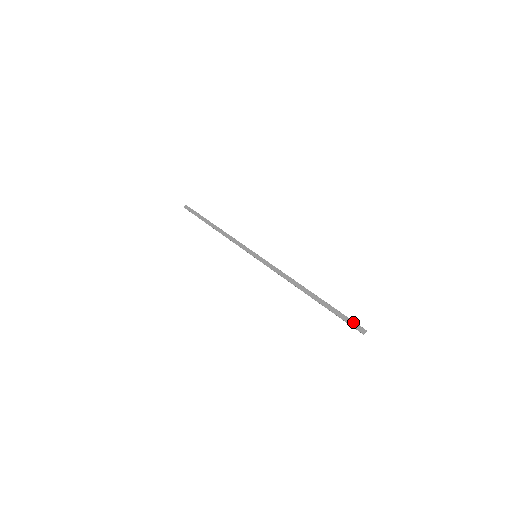
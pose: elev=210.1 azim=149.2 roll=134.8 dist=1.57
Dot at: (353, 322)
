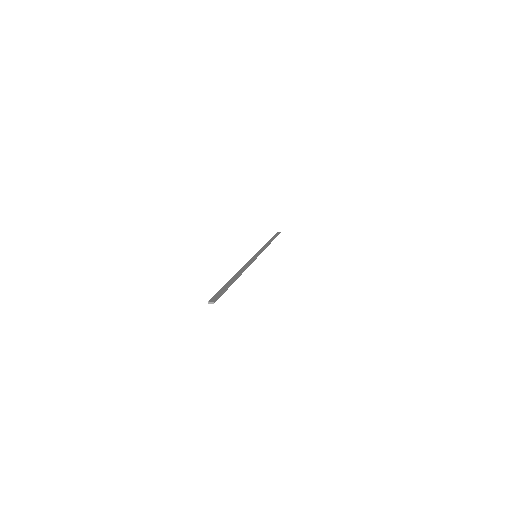
Dot at: (219, 295)
